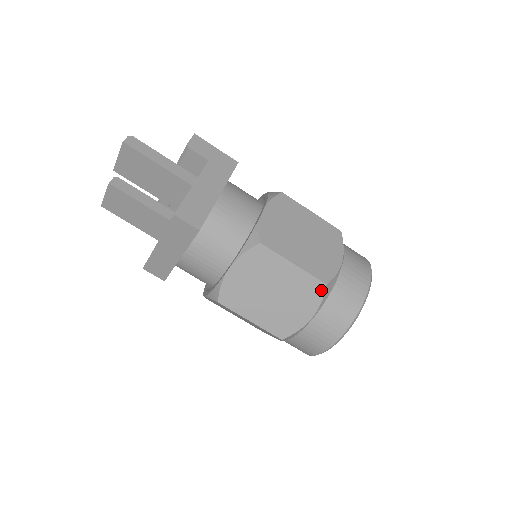
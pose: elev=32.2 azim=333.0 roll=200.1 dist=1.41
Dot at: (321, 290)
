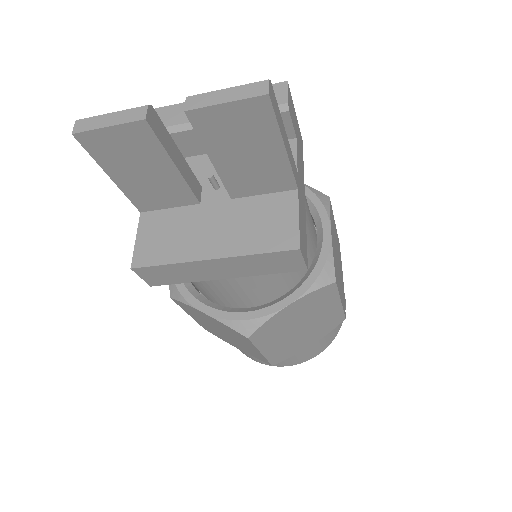
Dot at: (338, 323)
